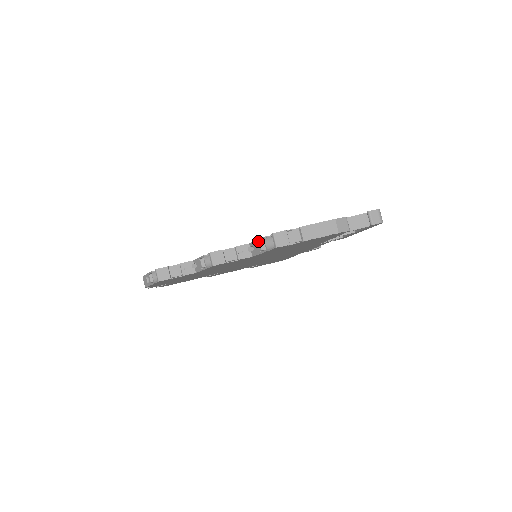
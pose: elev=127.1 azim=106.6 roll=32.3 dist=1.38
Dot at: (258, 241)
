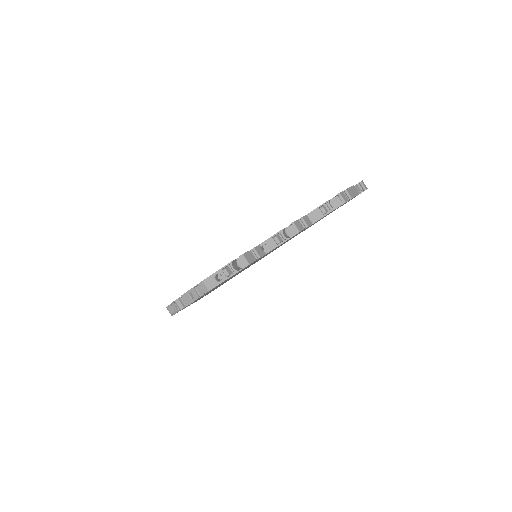
Dot at: (319, 208)
